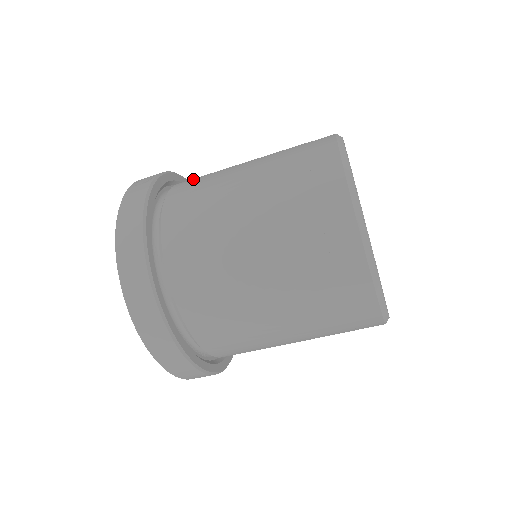
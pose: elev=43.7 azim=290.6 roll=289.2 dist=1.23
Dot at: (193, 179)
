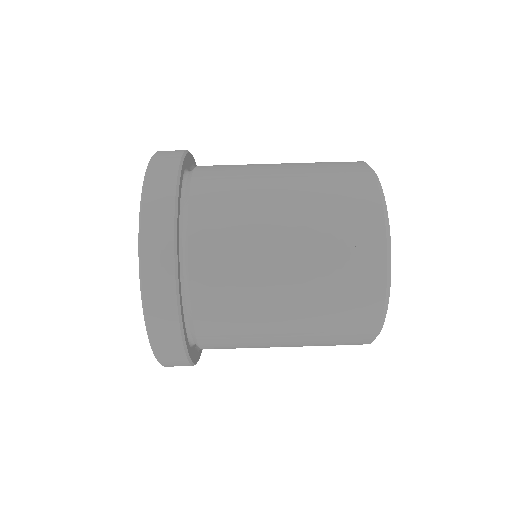
Dot at: occluded
